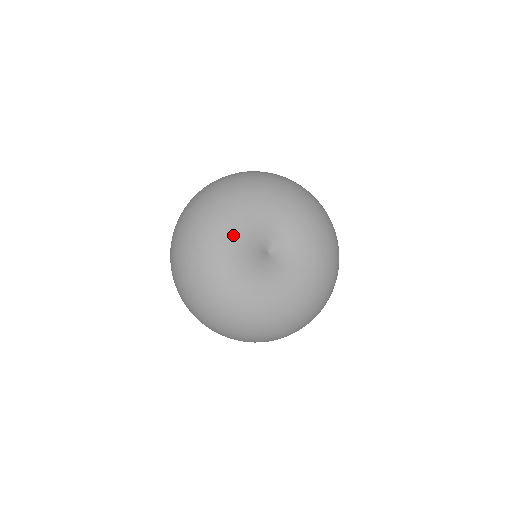
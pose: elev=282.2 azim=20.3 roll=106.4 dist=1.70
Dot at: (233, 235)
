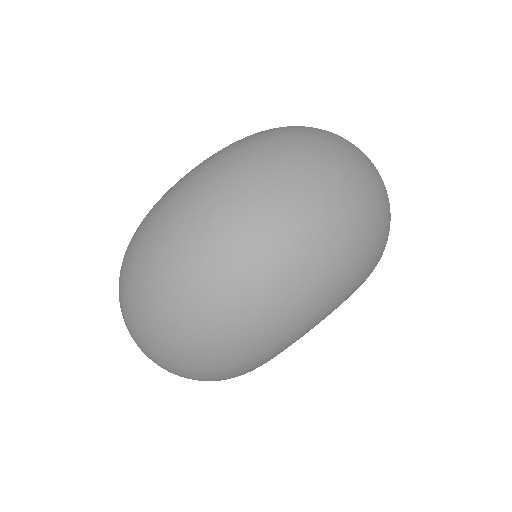
Dot at: occluded
